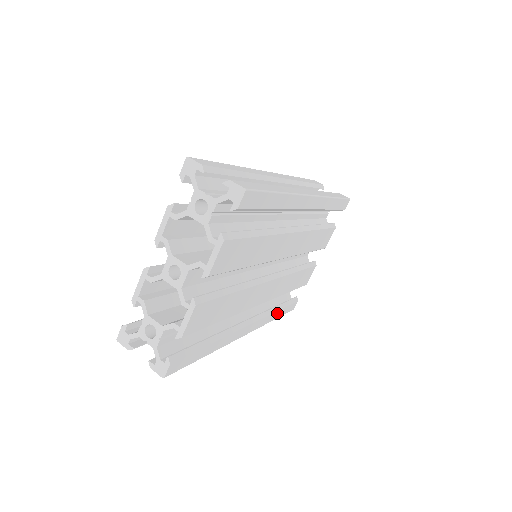
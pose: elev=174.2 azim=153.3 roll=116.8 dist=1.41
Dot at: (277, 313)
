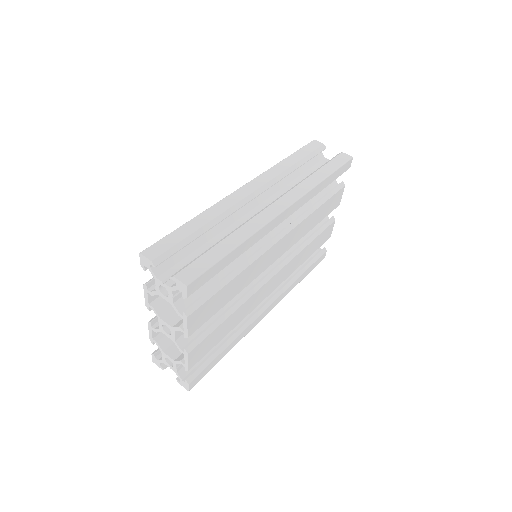
Dot at: (301, 277)
